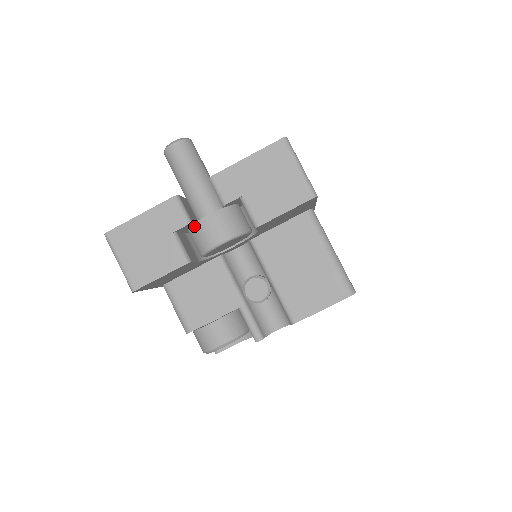
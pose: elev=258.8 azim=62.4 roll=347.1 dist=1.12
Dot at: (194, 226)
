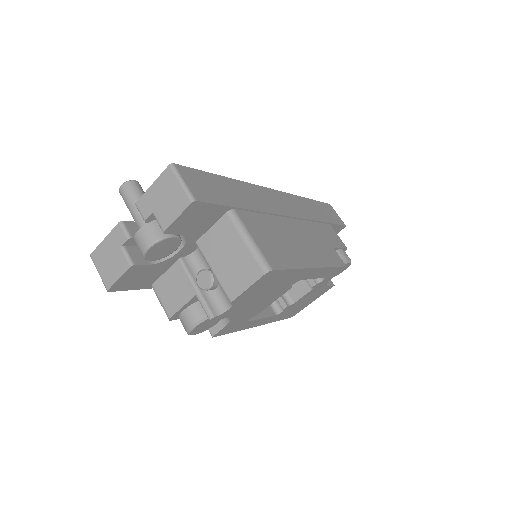
Dot at: (134, 240)
